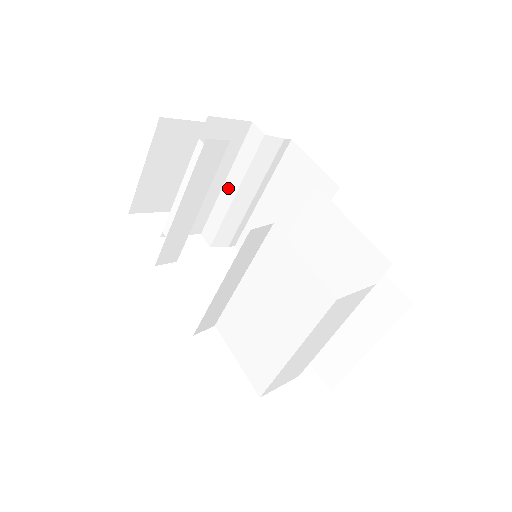
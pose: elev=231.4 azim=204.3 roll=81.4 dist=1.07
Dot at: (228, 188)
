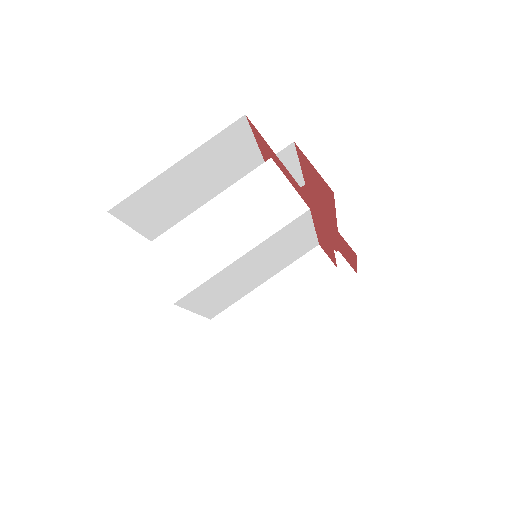
Dot at: occluded
